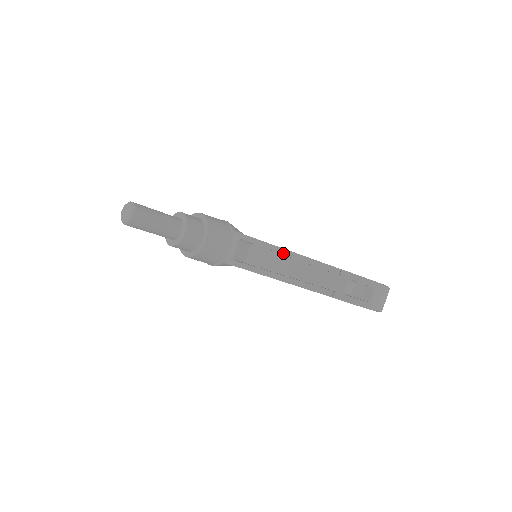
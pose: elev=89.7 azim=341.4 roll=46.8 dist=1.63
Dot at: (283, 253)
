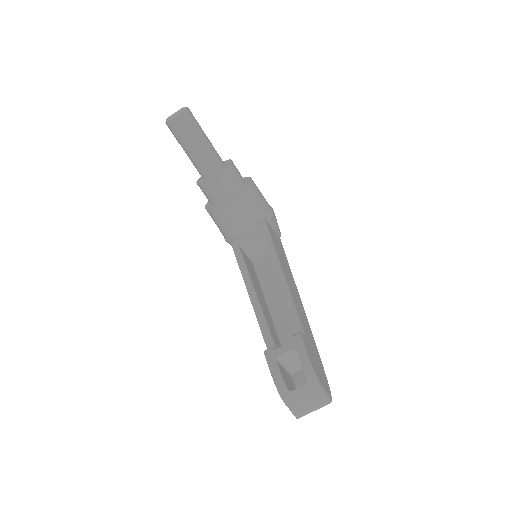
Dot at: (277, 272)
